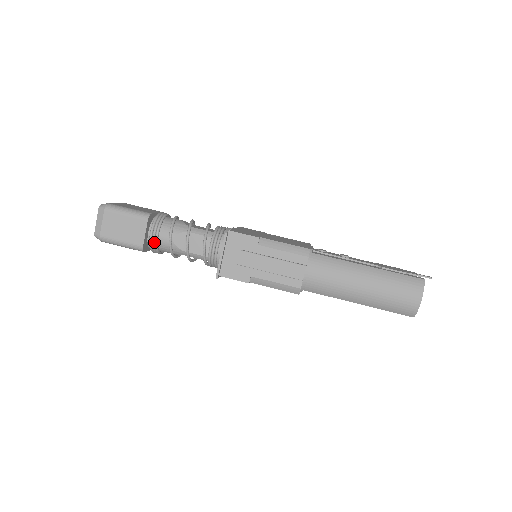
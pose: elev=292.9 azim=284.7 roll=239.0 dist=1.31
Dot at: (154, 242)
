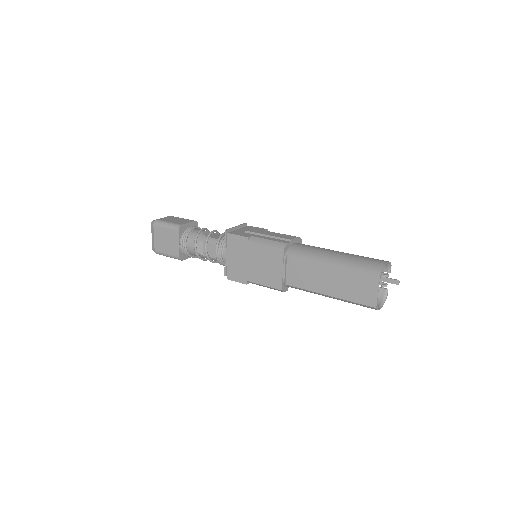
Dot at: (190, 229)
